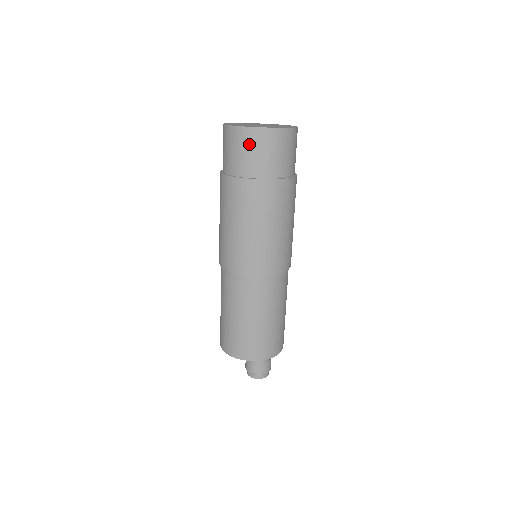
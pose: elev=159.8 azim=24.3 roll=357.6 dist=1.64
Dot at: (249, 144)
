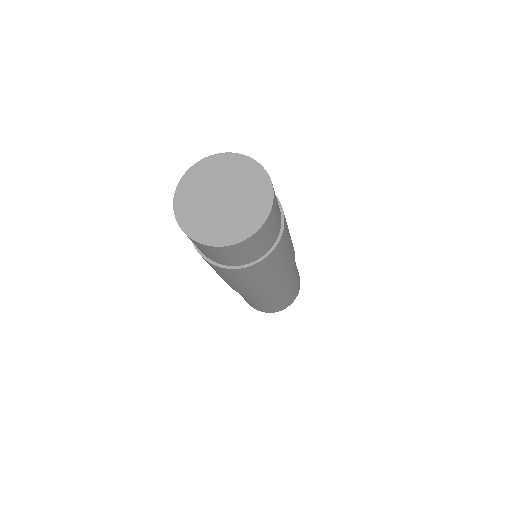
Dot at: (258, 242)
